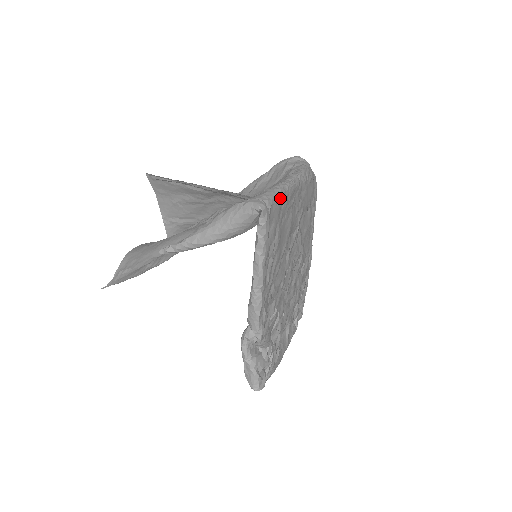
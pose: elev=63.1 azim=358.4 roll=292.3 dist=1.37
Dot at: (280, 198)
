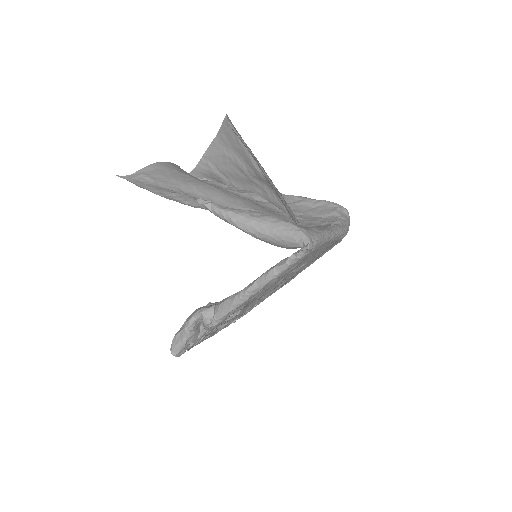
Dot at: (322, 244)
